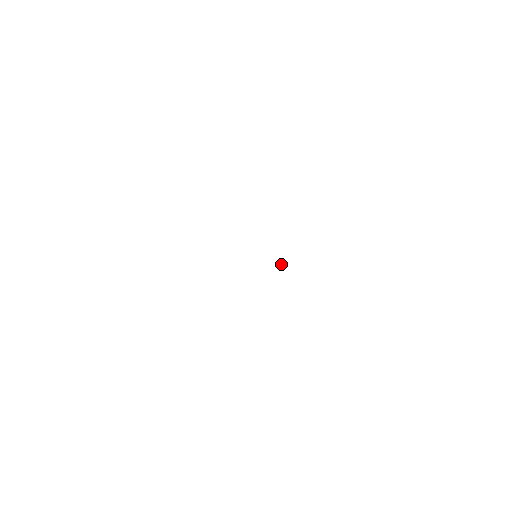
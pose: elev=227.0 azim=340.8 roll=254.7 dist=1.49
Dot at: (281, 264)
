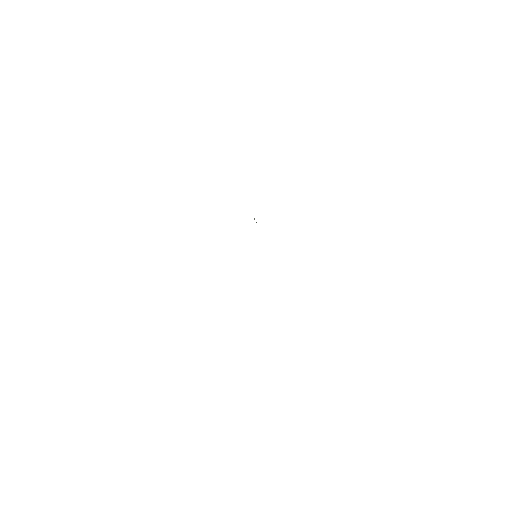
Dot at: occluded
